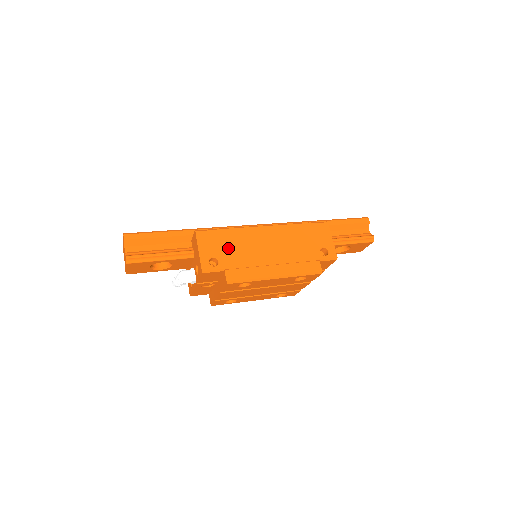
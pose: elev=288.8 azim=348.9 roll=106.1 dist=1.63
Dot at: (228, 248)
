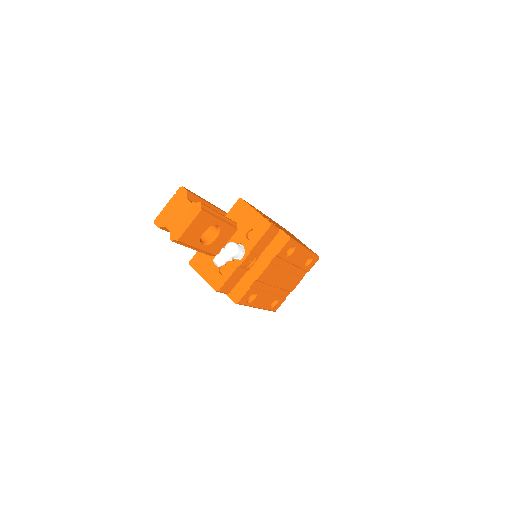
Dot at: occluded
